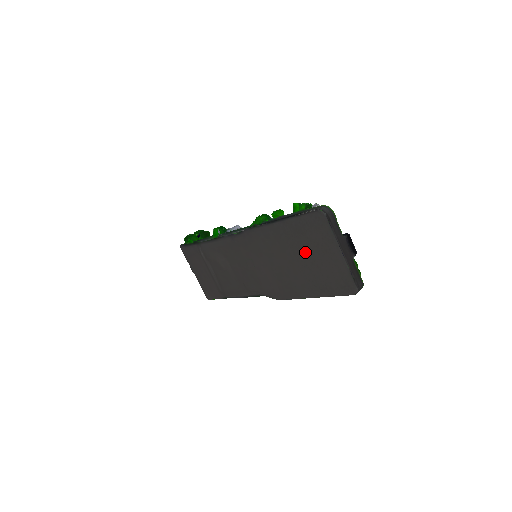
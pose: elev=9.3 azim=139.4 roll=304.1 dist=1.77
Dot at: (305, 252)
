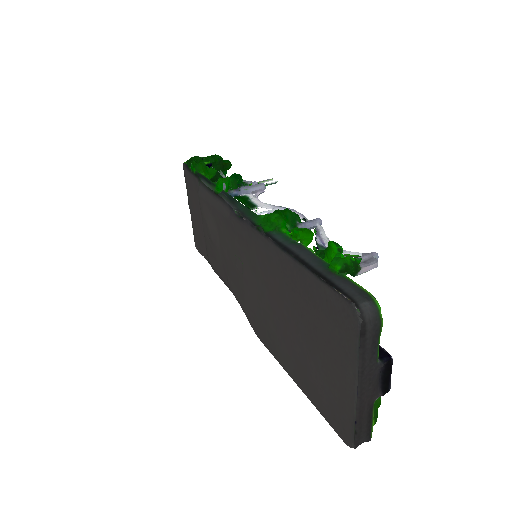
Dot at: (307, 329)
